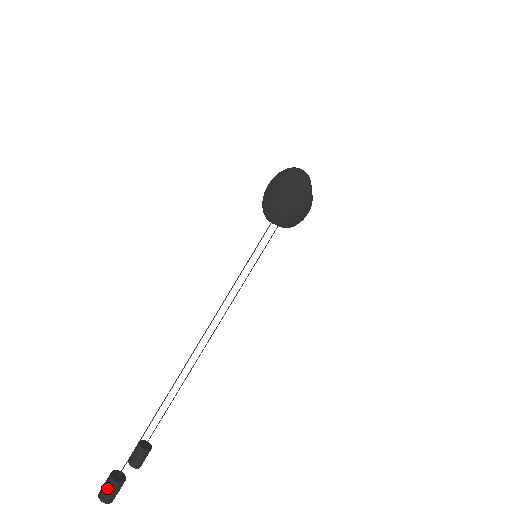
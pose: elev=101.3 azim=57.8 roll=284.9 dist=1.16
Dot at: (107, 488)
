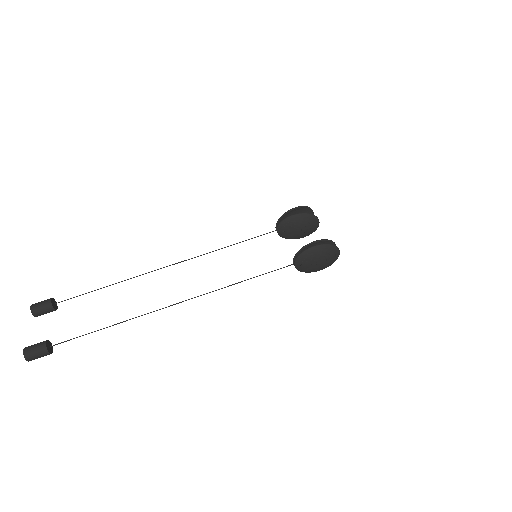
Dot at: (38, 354)
